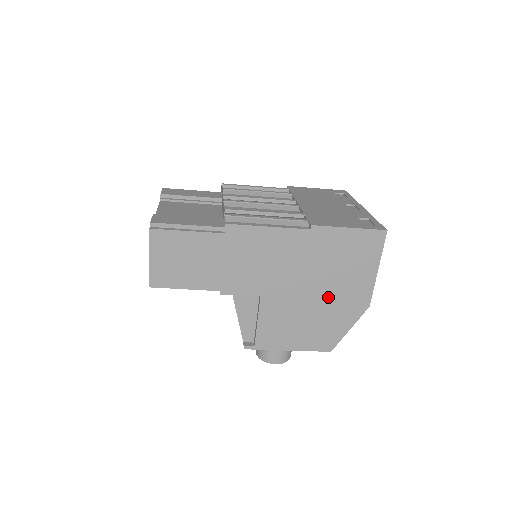
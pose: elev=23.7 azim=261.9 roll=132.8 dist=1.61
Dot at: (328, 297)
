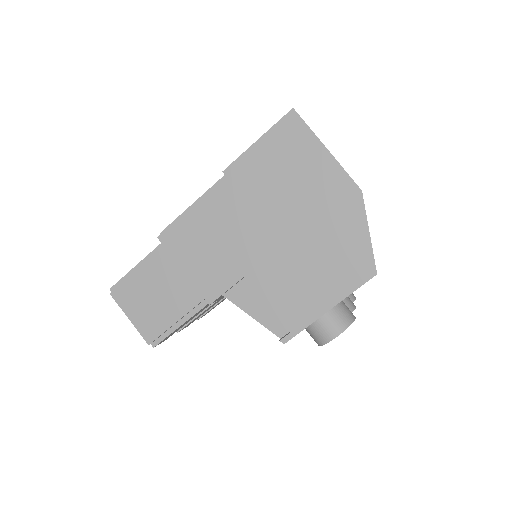
Dot at: (308, 220)
